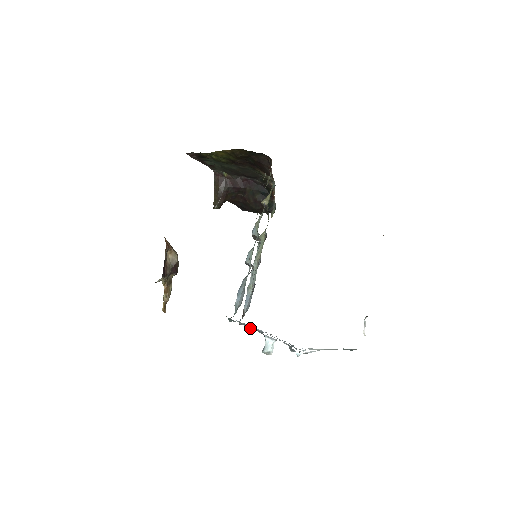
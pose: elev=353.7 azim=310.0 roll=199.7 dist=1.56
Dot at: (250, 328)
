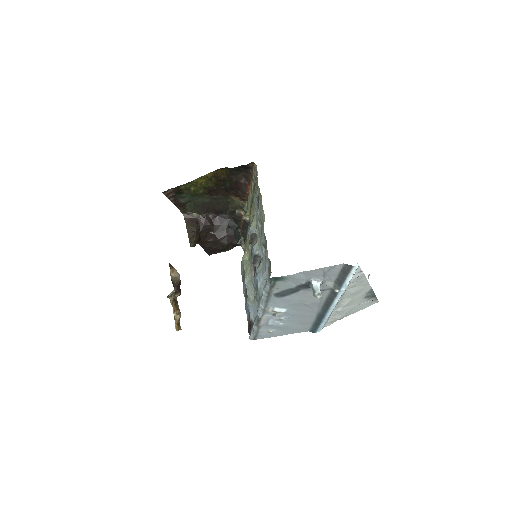
Dot at: (298, 274)
